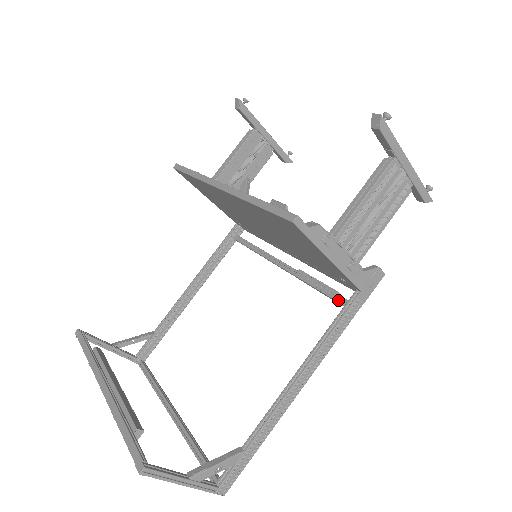
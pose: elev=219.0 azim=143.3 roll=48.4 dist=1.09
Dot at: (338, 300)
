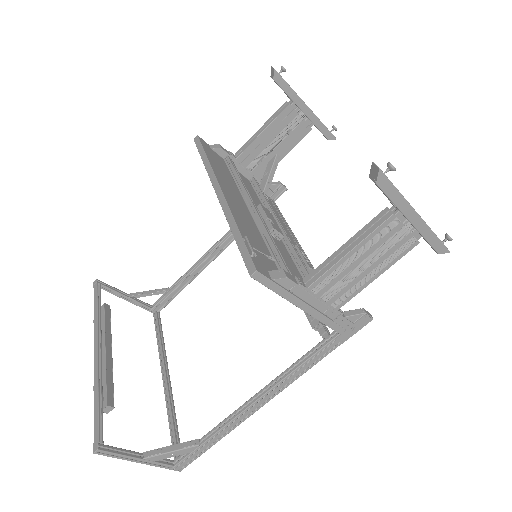
Dot at: (319, 331)
